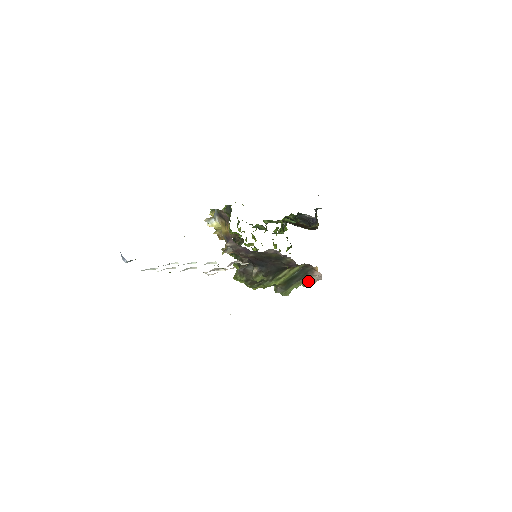
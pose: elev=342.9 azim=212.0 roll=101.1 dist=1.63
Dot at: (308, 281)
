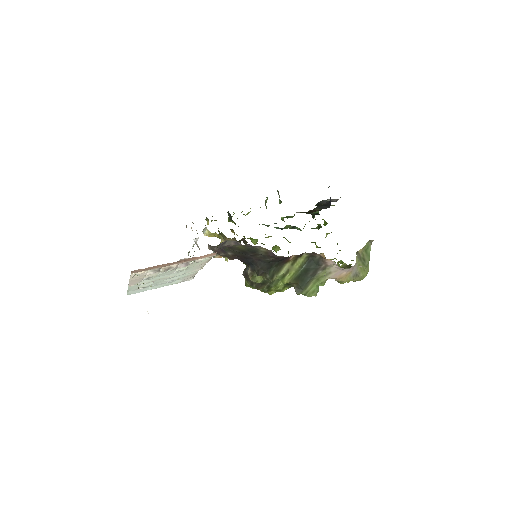
Dot at: (329, 274)
